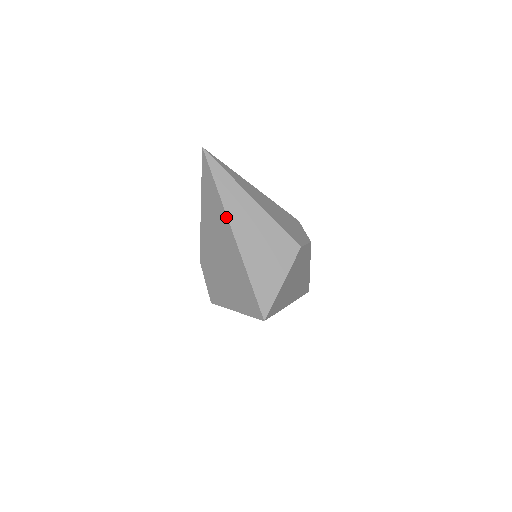
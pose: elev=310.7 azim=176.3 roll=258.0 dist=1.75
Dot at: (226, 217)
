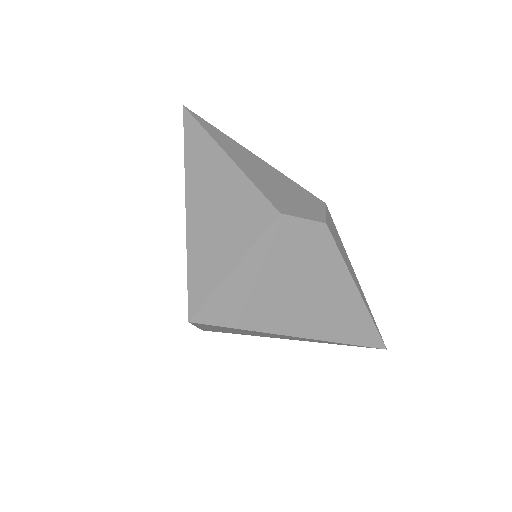
Dot at: (185, 178)
